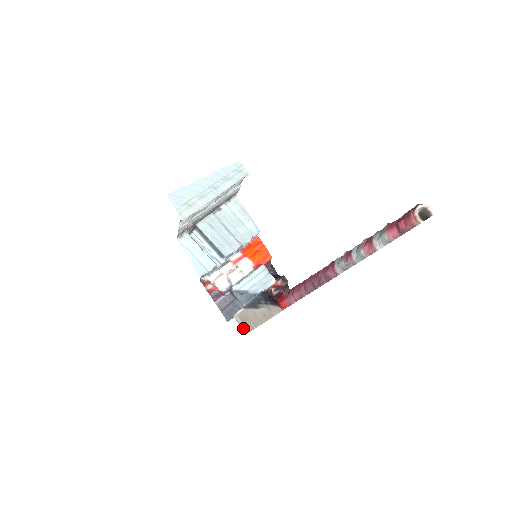
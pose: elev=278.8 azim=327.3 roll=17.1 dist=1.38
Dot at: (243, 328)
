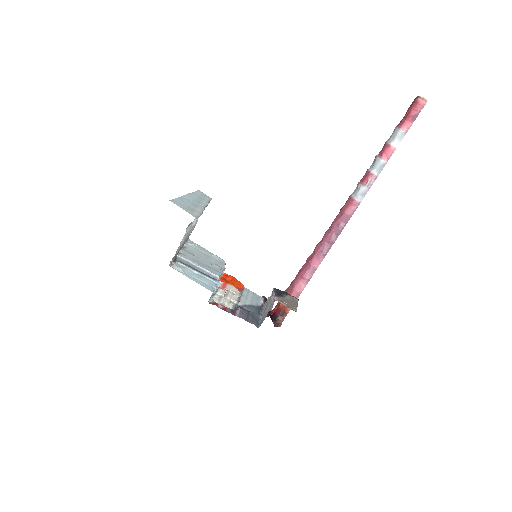
Dot at: (290, 308)
